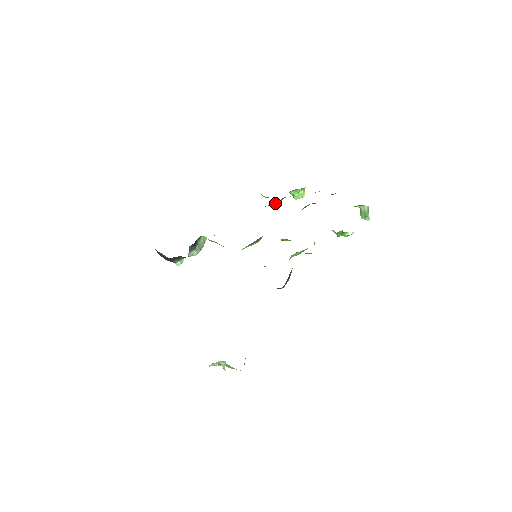
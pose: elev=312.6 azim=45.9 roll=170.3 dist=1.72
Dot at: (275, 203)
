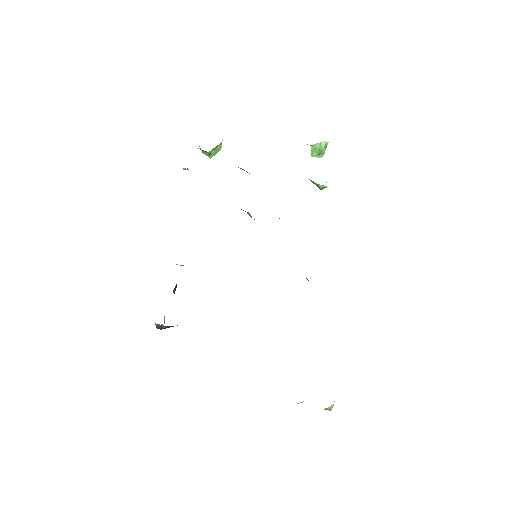
Dot at: occluded
